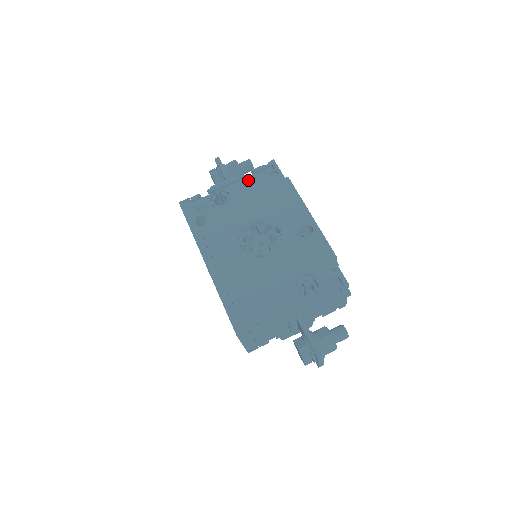
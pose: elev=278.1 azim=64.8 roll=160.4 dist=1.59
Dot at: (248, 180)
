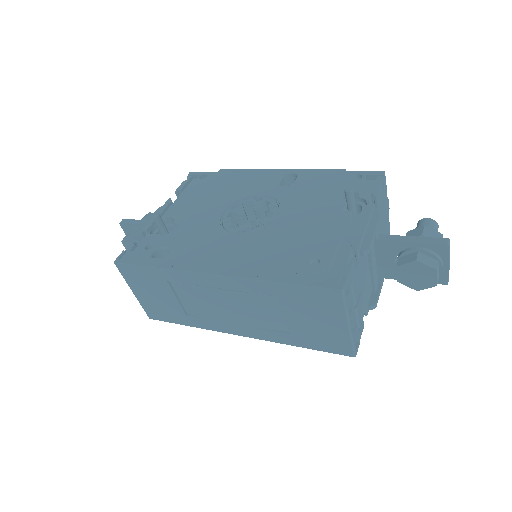
Dot at: occluded
